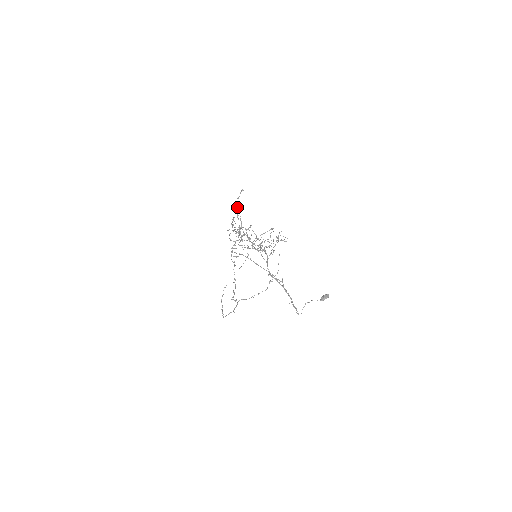
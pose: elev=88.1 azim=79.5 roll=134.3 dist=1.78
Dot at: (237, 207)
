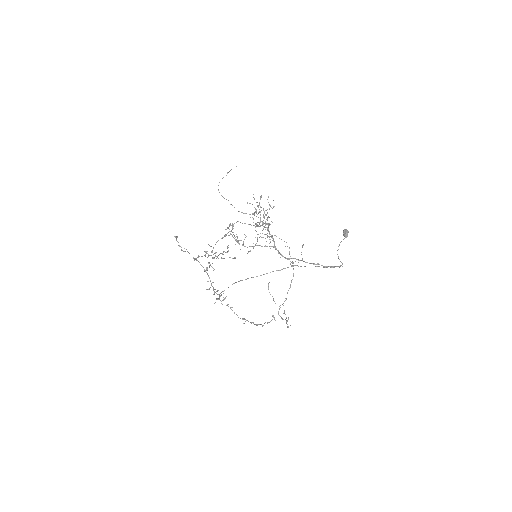
Dot at: occluded
